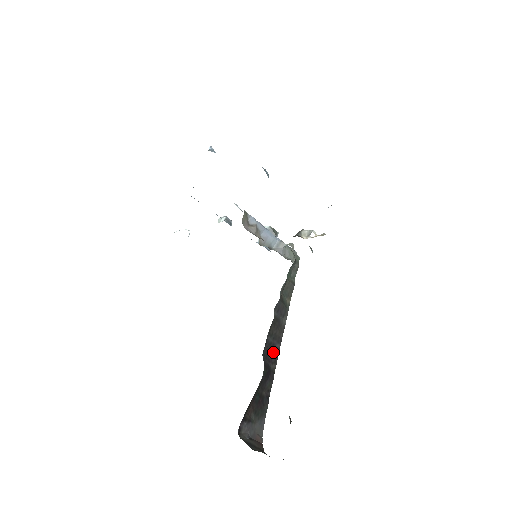
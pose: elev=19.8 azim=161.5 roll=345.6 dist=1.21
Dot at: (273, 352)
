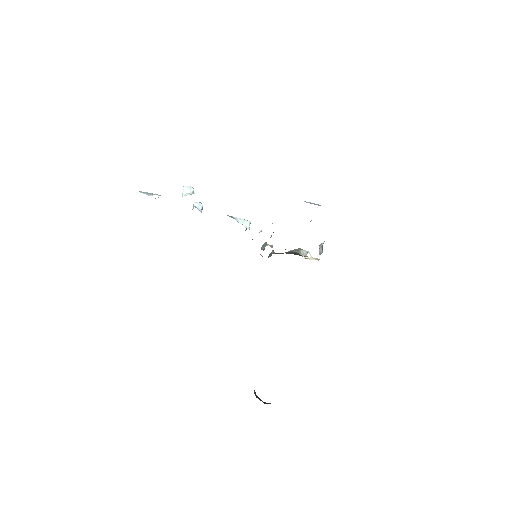
Dot at: occluded
